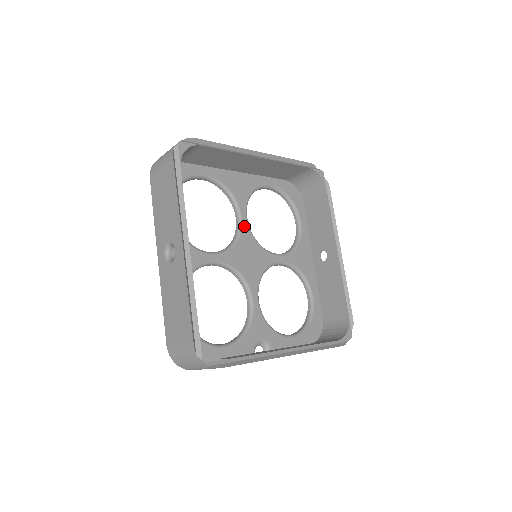
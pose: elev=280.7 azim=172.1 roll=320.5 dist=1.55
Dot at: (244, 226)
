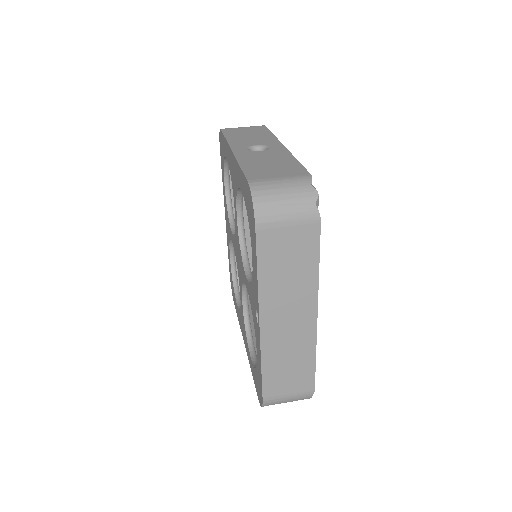
Dot at: occluded
